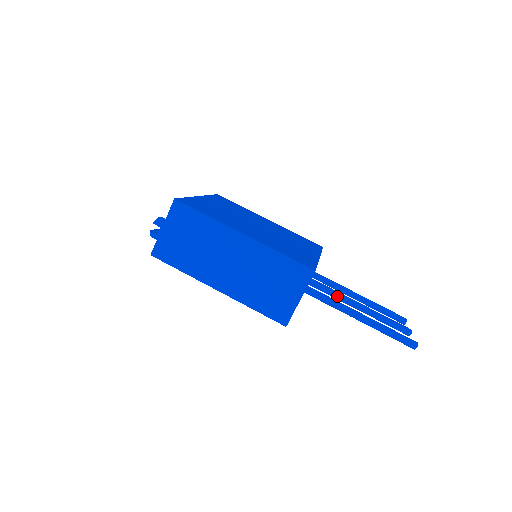
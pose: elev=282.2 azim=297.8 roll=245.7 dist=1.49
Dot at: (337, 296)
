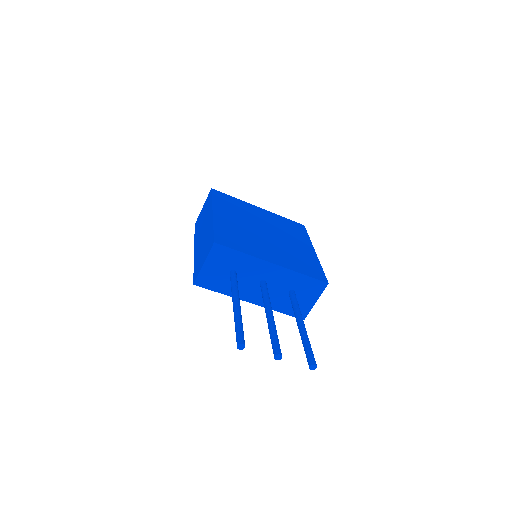
Dot at: (264, 300)
